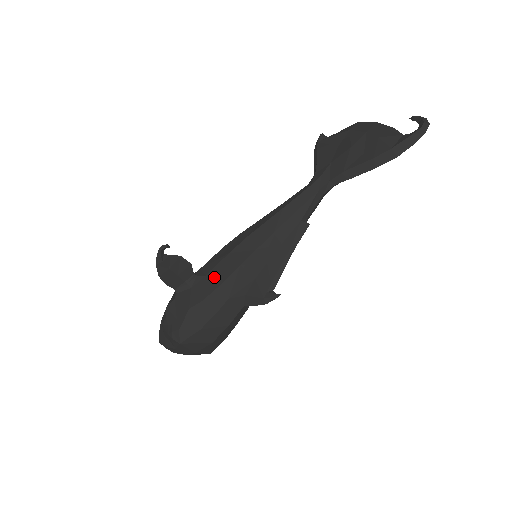
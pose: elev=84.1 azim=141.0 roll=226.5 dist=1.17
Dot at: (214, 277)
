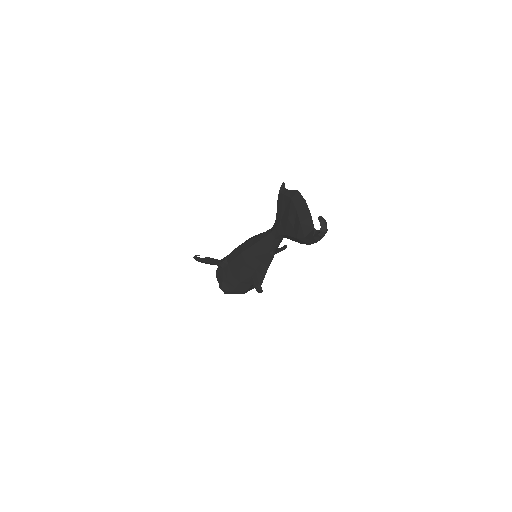
Dot at: (231, 268)
